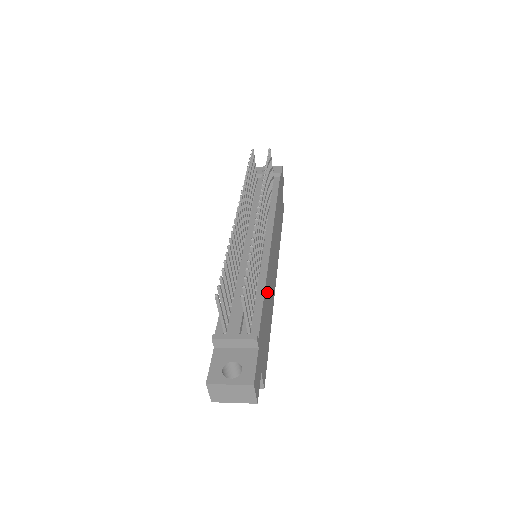
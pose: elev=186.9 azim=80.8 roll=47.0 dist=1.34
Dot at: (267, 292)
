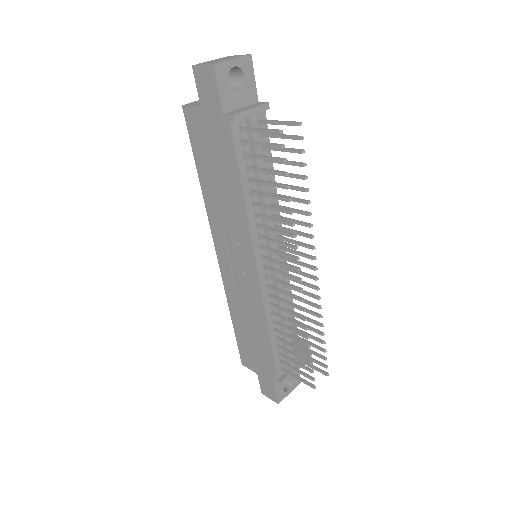
Dot at: occluded
